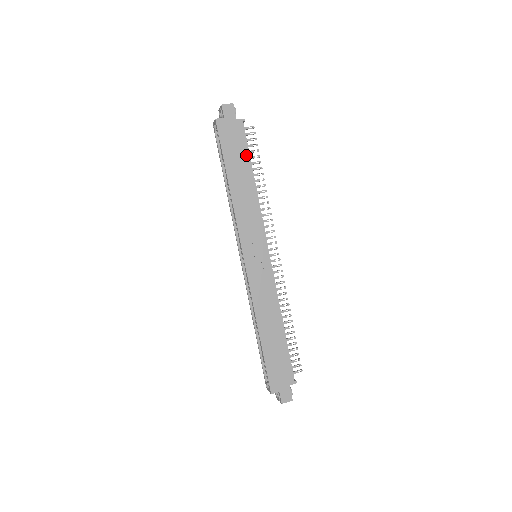
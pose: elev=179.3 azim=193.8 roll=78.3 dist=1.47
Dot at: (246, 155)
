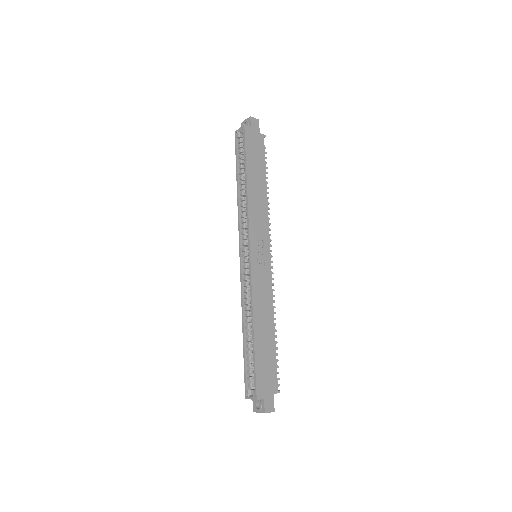
Dot at: (263, 164)
